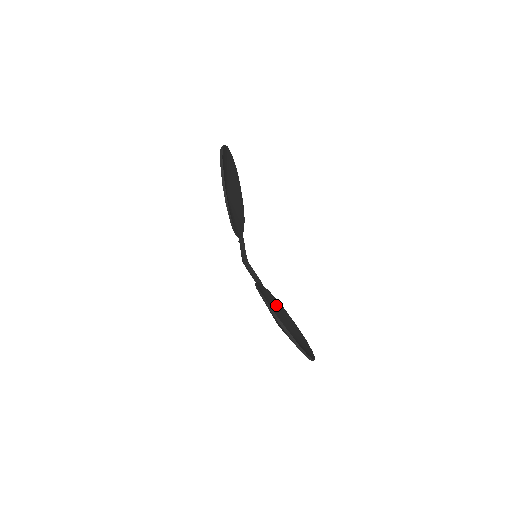
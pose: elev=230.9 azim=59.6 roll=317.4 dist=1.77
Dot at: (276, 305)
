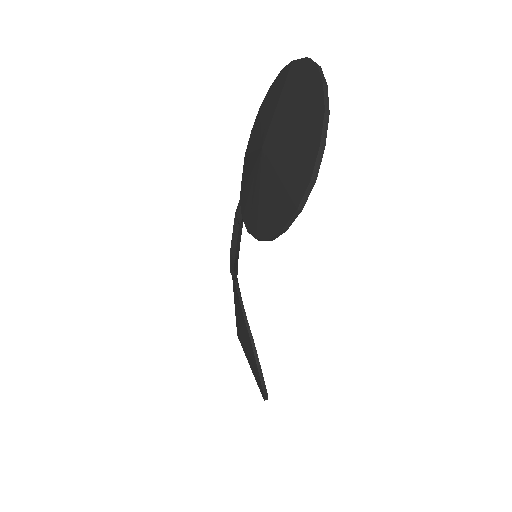
Dot at: occluded
